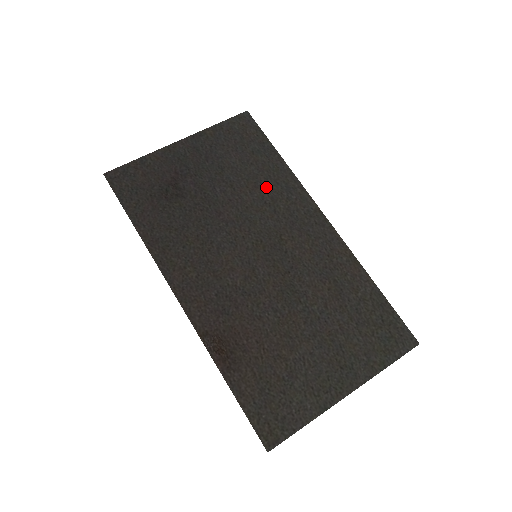
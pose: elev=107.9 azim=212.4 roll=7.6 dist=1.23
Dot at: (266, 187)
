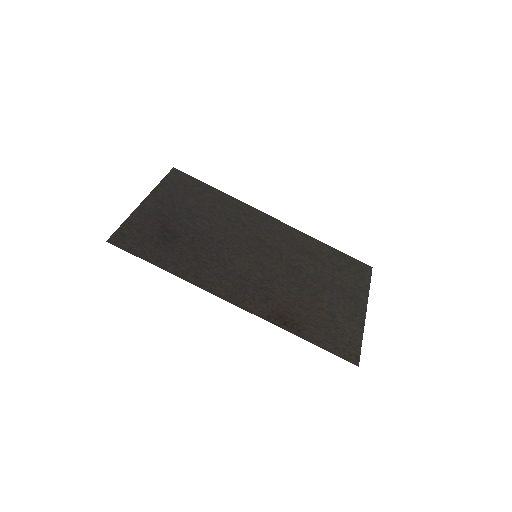
Dot at: (226, 212)
